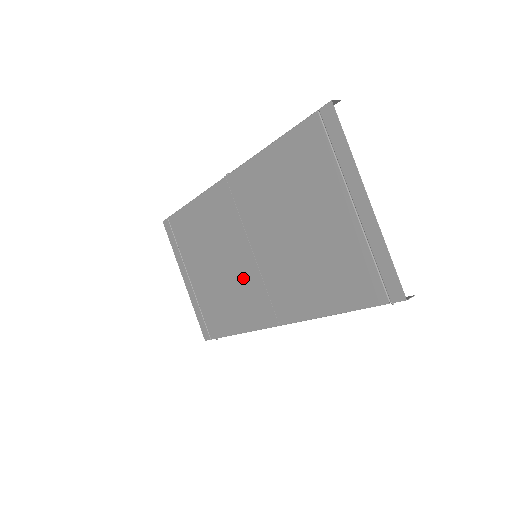
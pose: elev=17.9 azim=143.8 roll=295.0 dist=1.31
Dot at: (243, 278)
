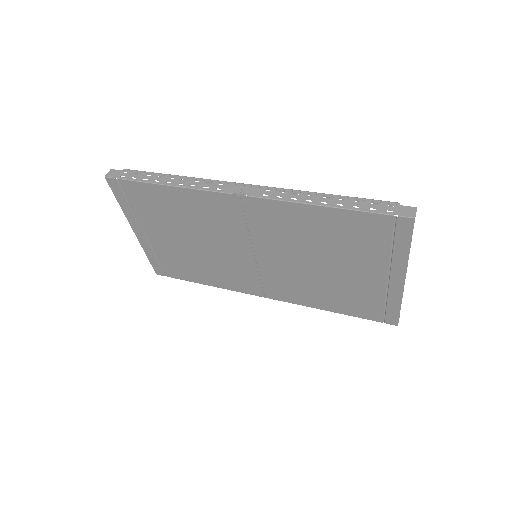
Dot at: (232, 262)
